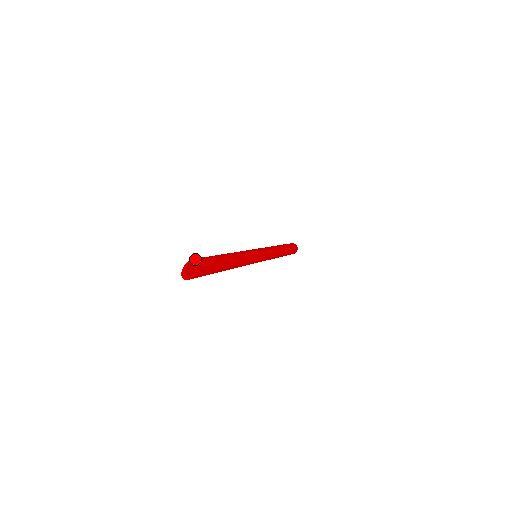
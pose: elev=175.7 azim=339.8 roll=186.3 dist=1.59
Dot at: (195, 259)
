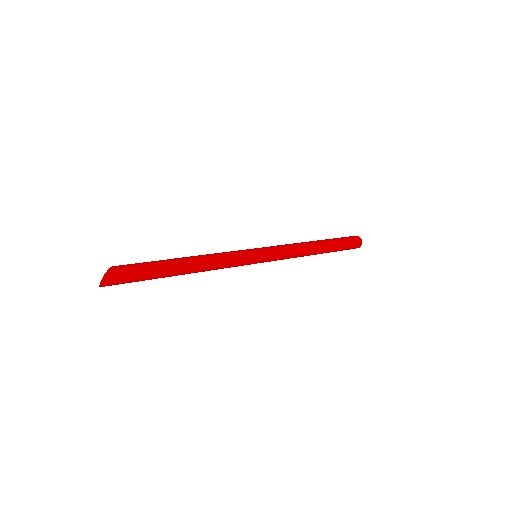
Dot at: occluded
